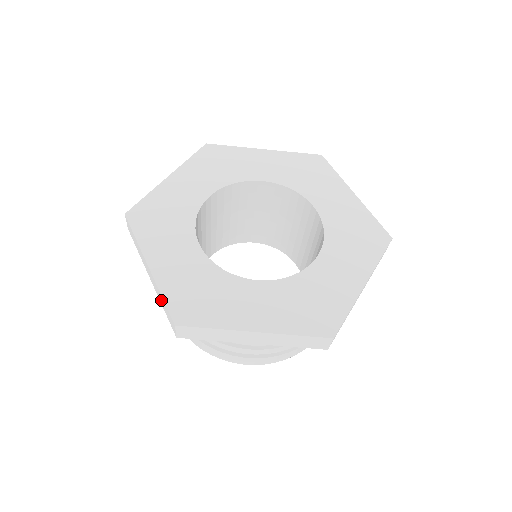
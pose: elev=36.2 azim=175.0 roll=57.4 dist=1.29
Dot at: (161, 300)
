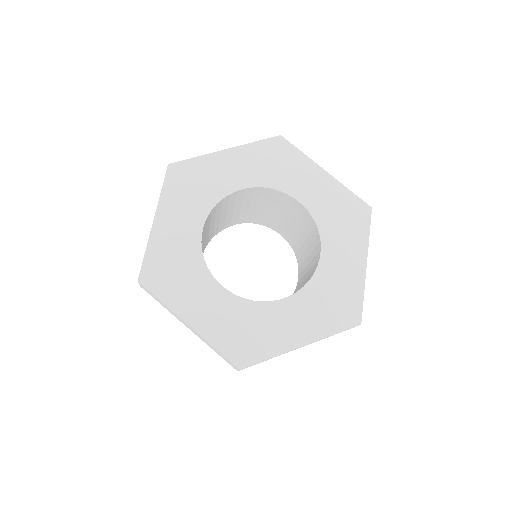
Dot at: (212, 348)
